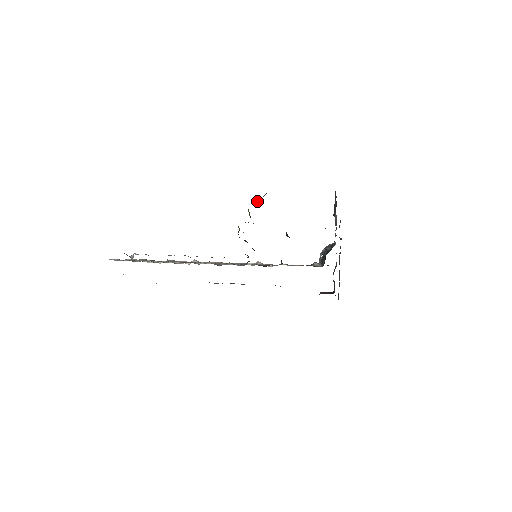
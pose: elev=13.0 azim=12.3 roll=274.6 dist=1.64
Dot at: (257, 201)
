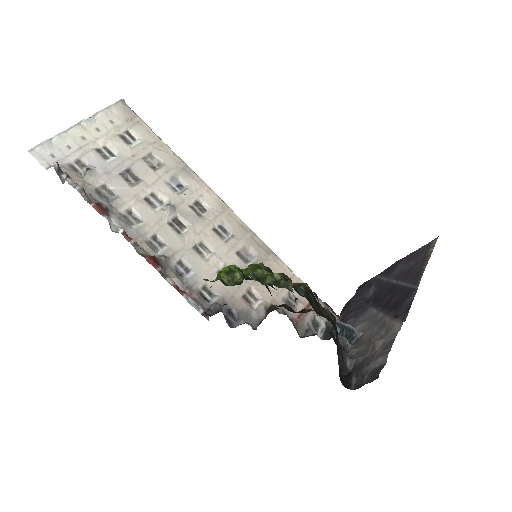
Dot at: (265, 276)
